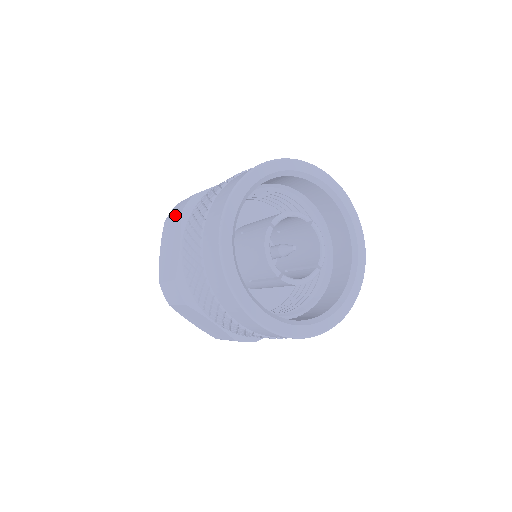
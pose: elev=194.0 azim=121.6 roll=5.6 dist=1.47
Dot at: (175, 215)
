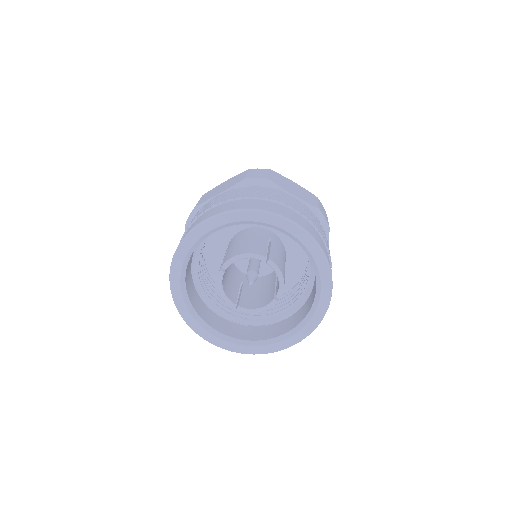
Dot at: occluded
